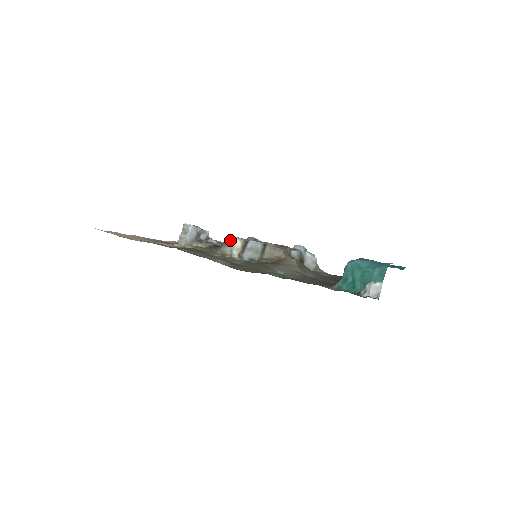
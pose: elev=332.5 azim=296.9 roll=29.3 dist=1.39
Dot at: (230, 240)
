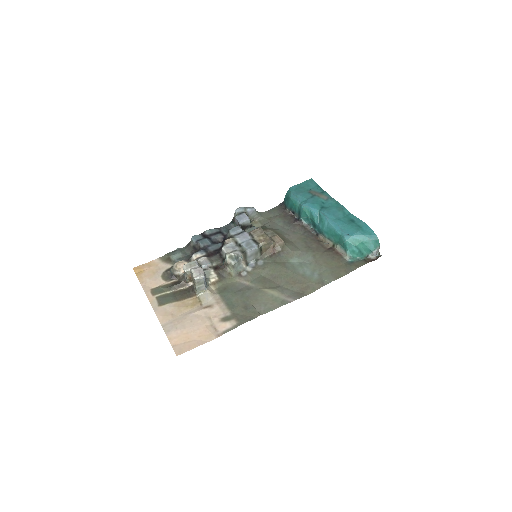
Dot at: (235, 262)
